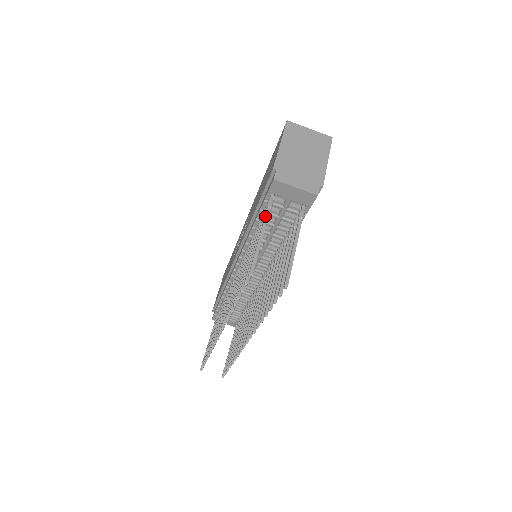
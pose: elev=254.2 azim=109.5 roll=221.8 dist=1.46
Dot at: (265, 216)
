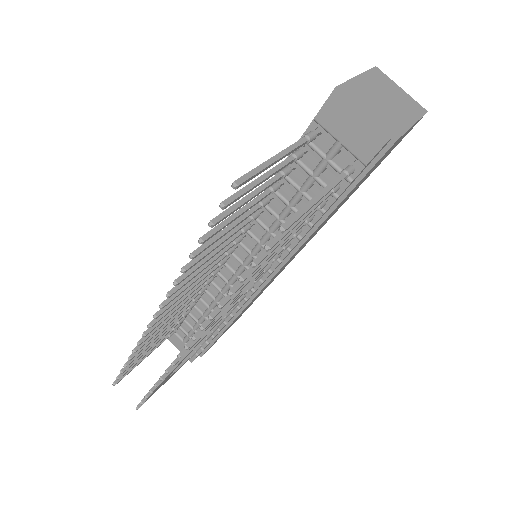
Dot at: (296, 142)
